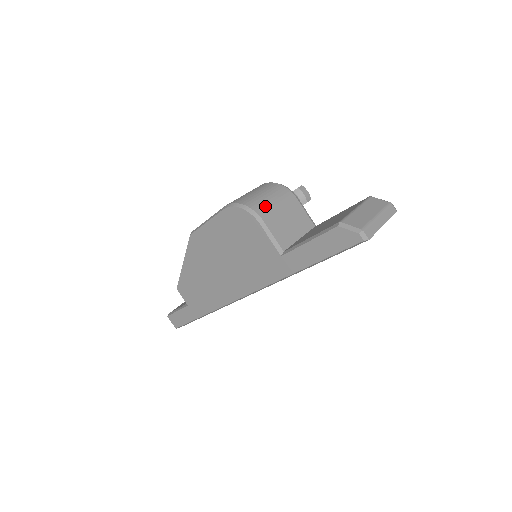
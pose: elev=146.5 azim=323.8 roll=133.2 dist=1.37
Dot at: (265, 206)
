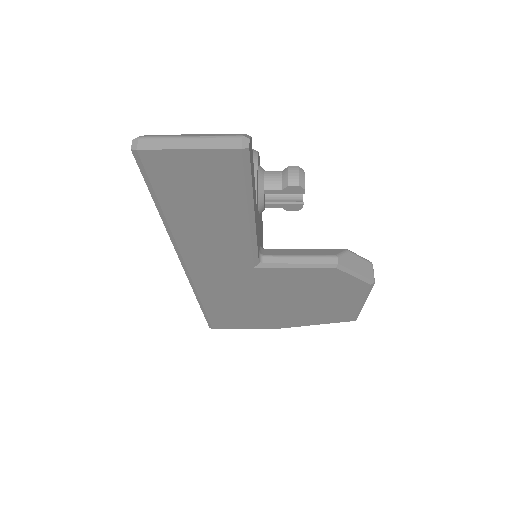
Dot at: occluded
